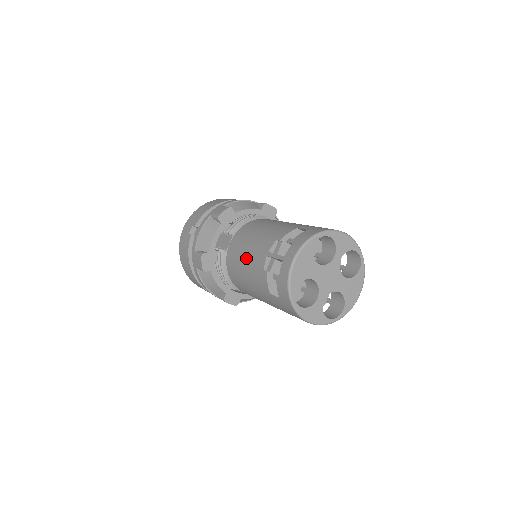
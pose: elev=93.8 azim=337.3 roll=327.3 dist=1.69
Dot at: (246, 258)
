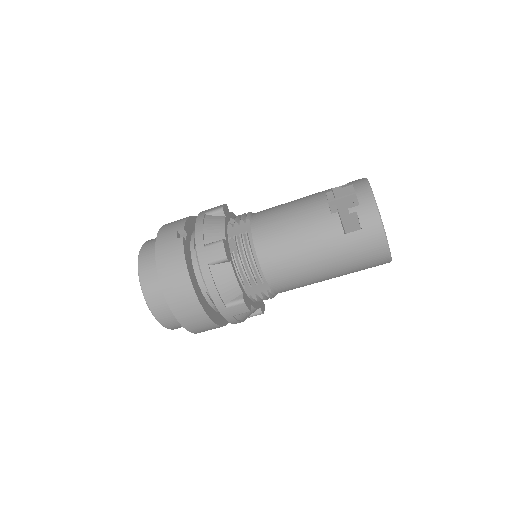
Dot at: (294, 220)
